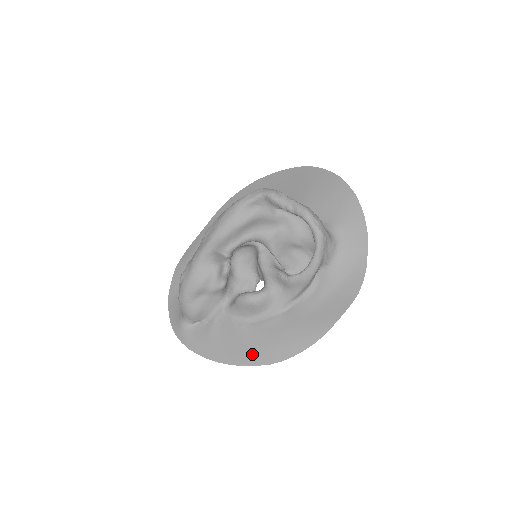
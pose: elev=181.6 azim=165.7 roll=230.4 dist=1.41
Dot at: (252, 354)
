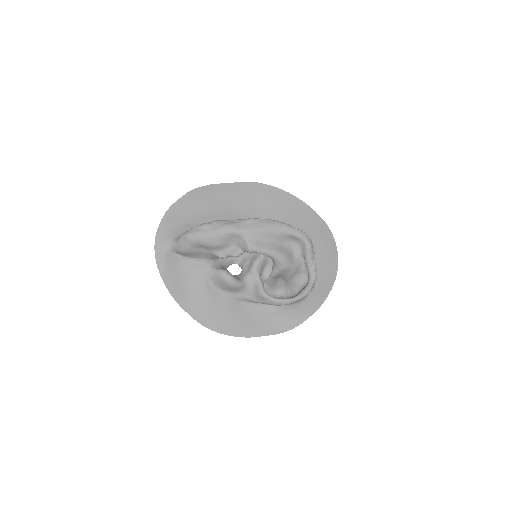
Dot at: (197, 309)
